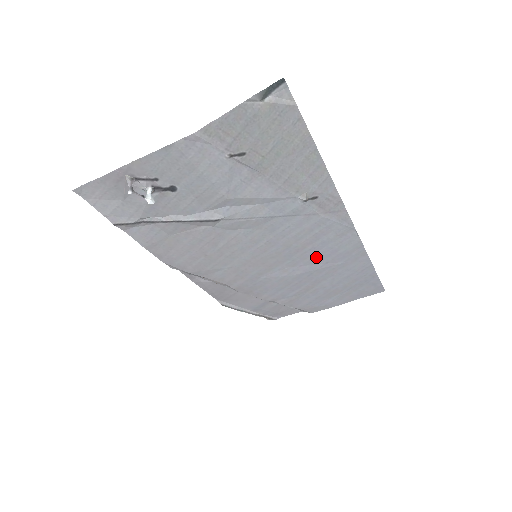
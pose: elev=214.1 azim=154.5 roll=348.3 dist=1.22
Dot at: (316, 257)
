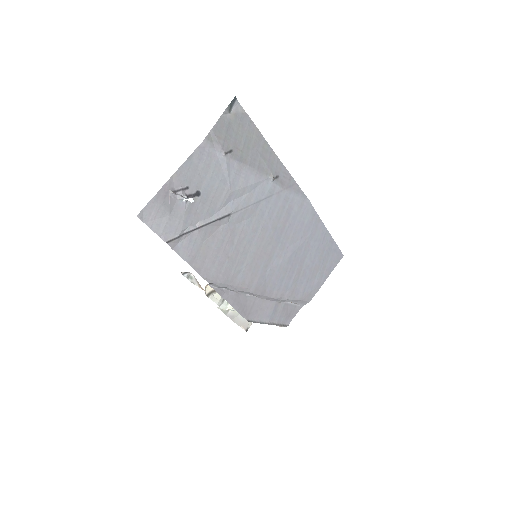
Dot at: (294, 234)
